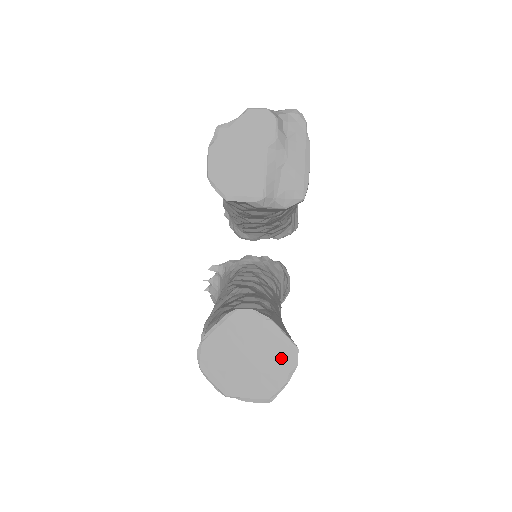
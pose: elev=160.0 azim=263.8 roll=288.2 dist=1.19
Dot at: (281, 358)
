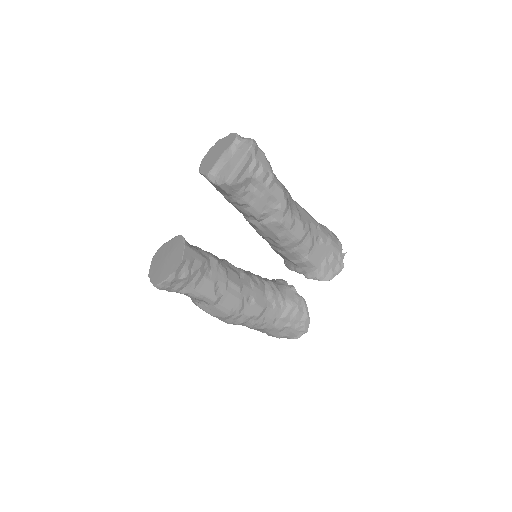
Dot at: (174, 265)
